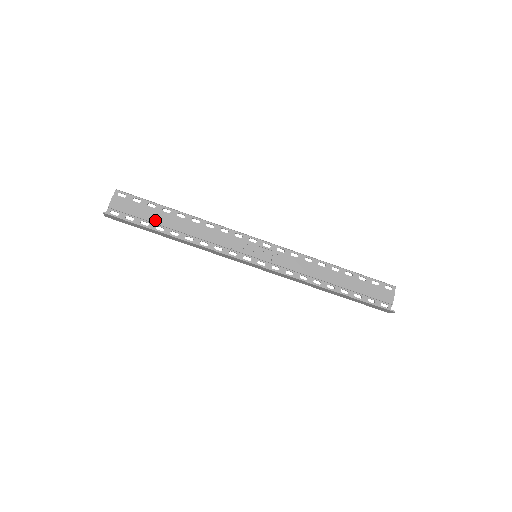
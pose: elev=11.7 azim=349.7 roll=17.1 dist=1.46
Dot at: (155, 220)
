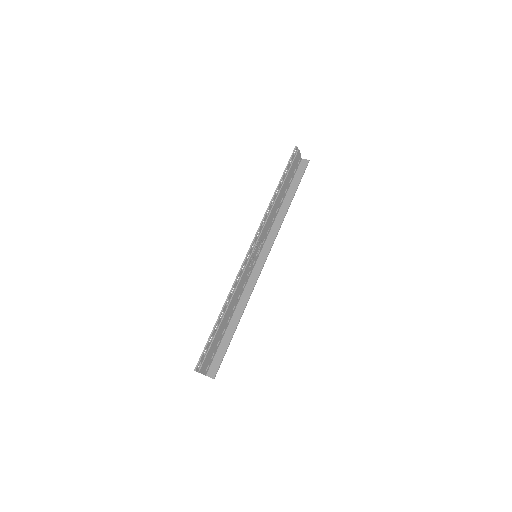
Dot at: (220, 336)
